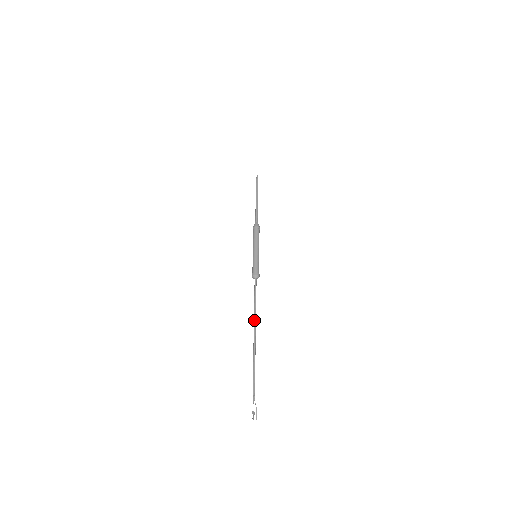
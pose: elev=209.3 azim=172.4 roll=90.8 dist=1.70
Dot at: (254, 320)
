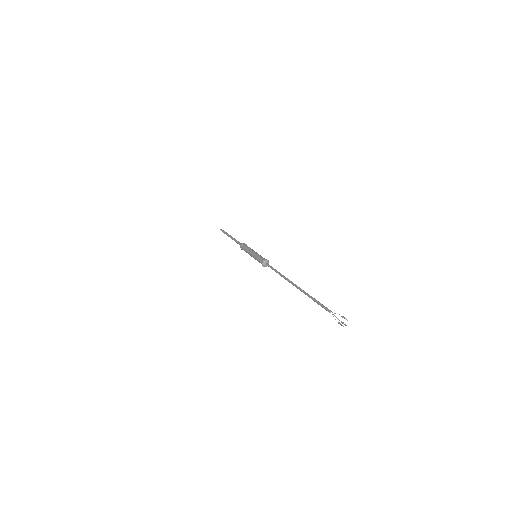
Dot at: (288, 279)
